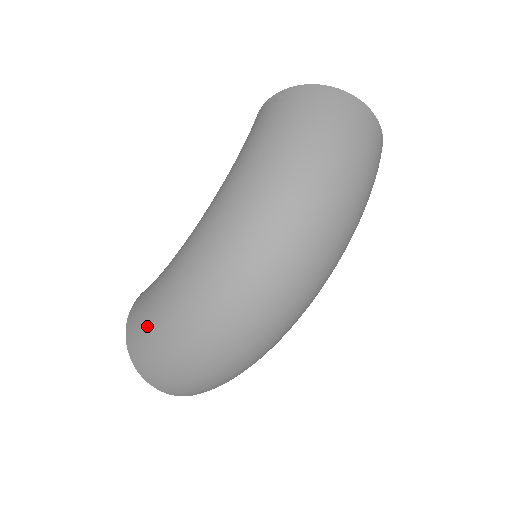
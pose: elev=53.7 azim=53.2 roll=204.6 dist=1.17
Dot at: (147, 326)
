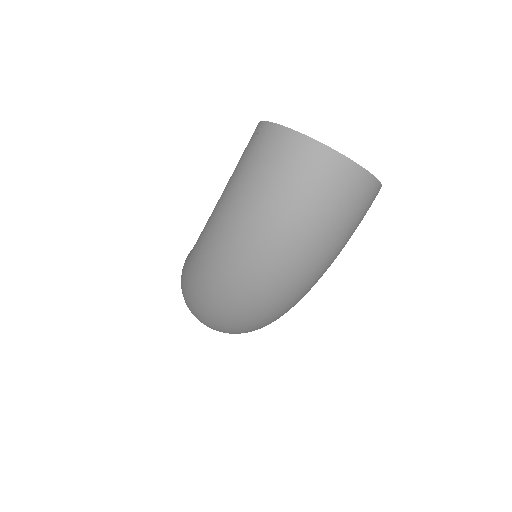
Dot at: (181, 287)
